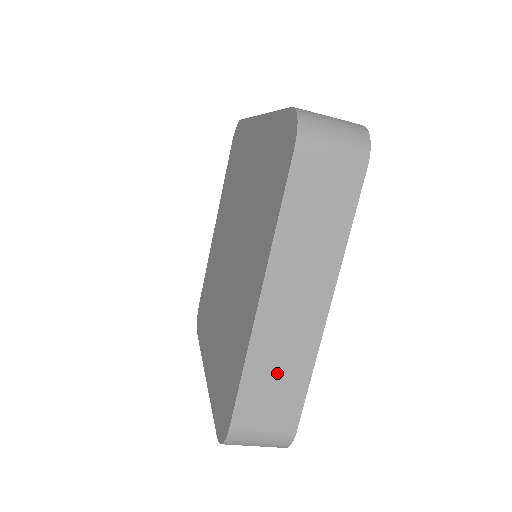
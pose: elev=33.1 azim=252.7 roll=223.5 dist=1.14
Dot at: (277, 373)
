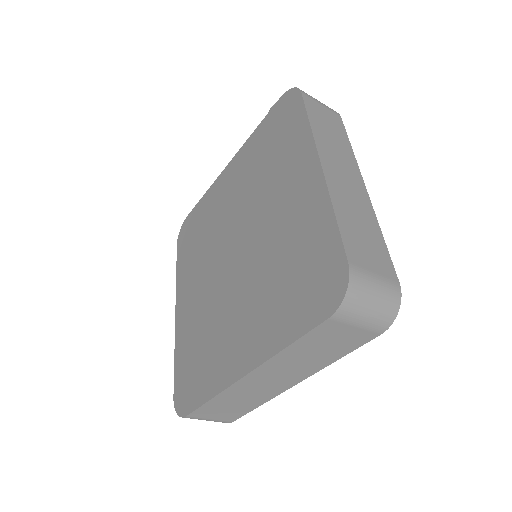
Dot at: (236, 403)
